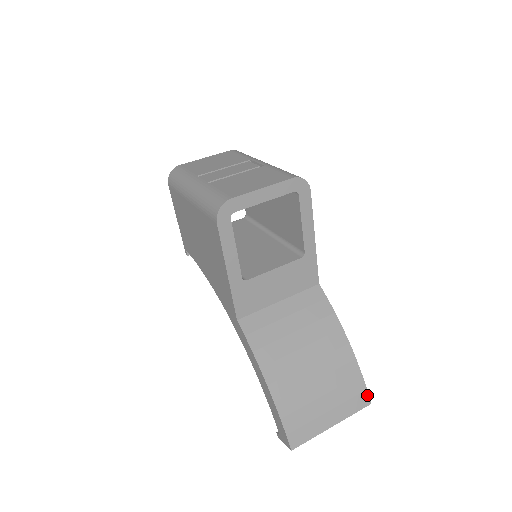
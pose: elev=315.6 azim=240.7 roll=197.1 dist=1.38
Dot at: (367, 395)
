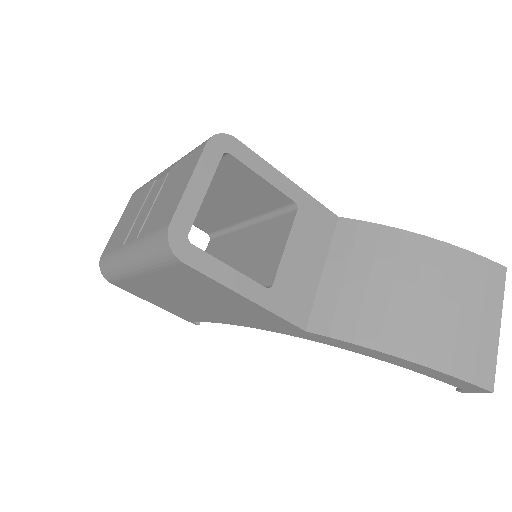
Dot at: (495, 264)
